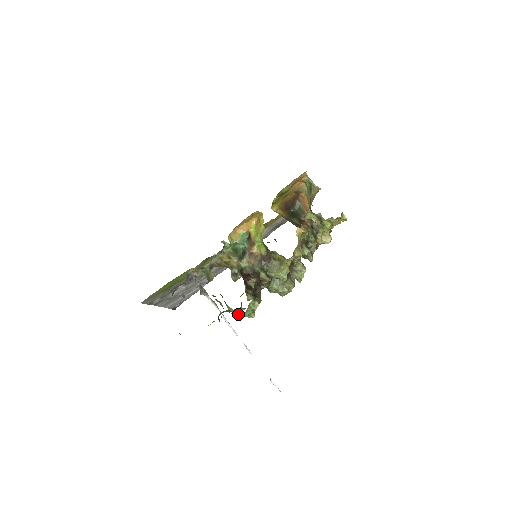
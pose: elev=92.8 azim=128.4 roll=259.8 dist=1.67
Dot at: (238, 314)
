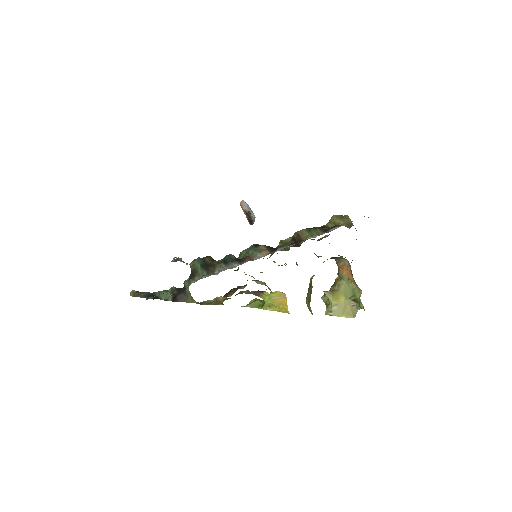
Dot at: occluded
